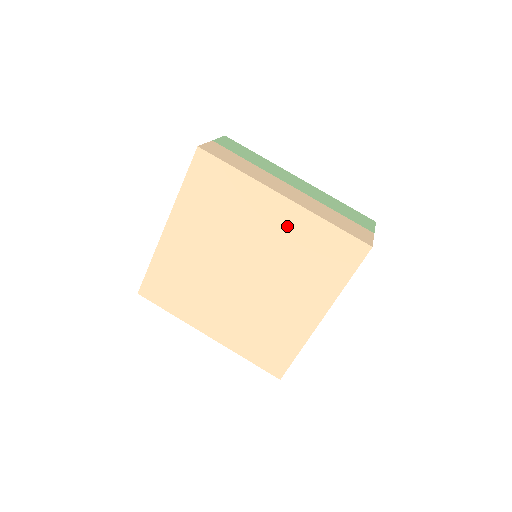
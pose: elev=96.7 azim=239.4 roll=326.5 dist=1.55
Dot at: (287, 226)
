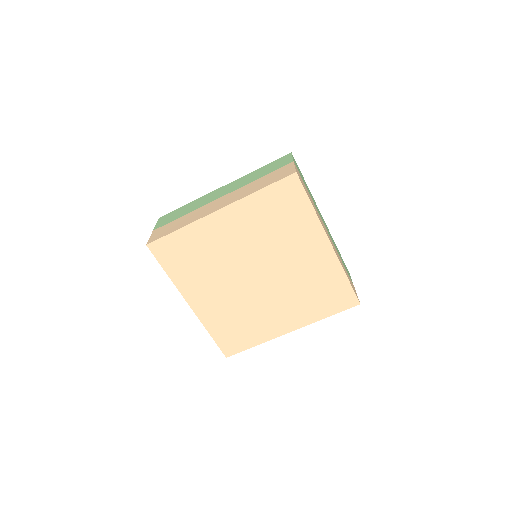
Dot at: (317, 263)
